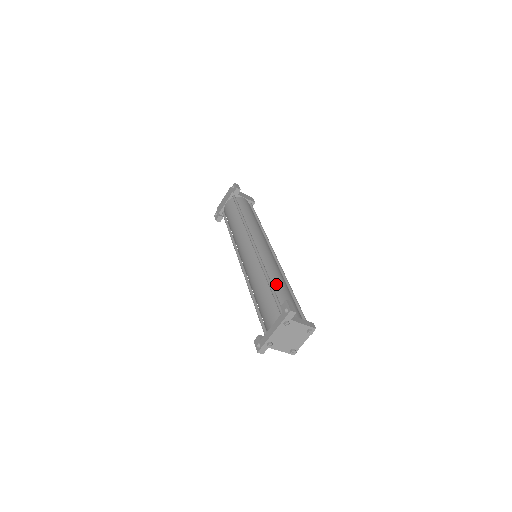
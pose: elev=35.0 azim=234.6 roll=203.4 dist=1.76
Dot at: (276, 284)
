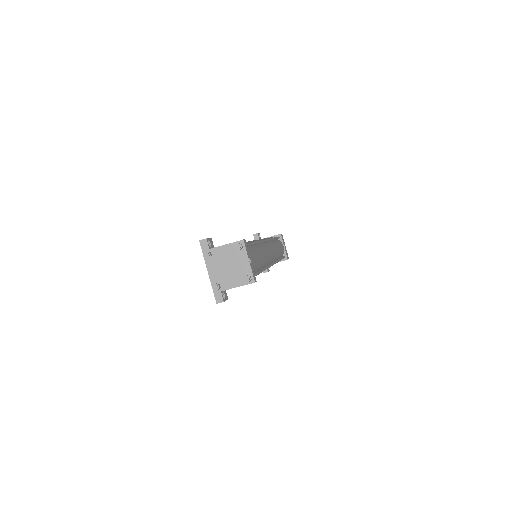
Dot at: occluded
